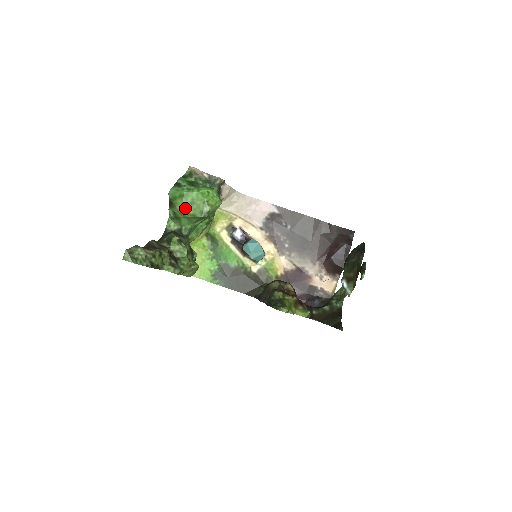
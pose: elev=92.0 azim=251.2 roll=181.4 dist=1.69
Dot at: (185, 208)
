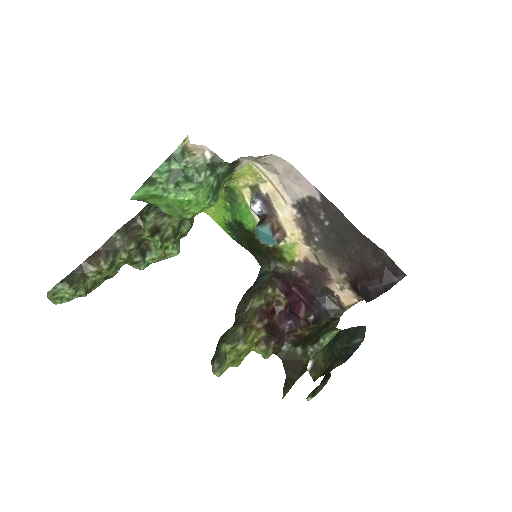
Dot at: (160, 207)
